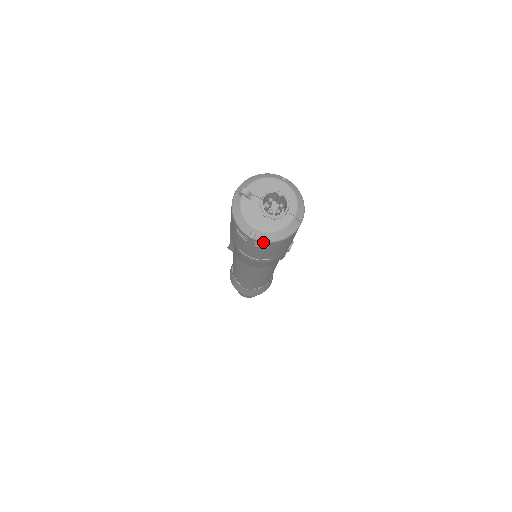
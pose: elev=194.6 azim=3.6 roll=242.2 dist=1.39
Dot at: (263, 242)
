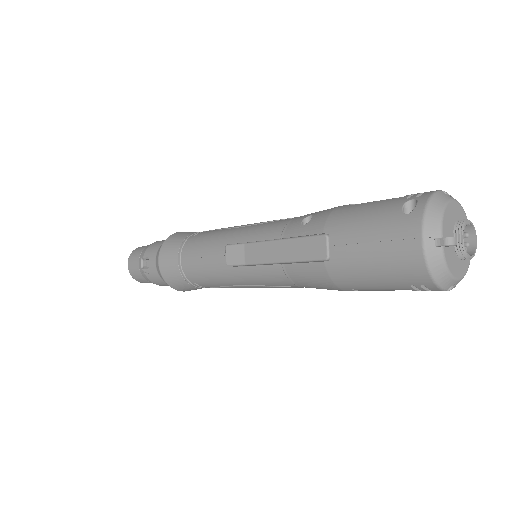
Dot at: occluded
